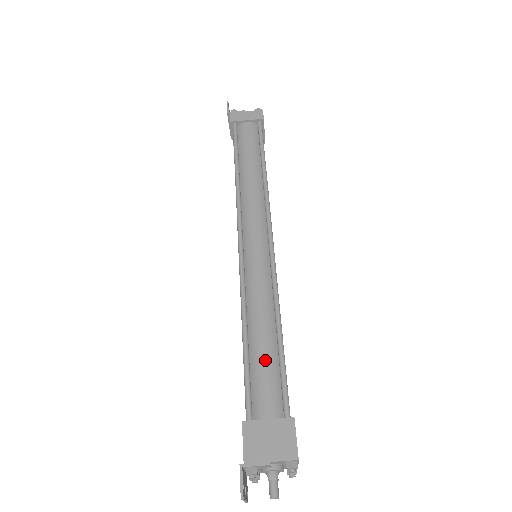
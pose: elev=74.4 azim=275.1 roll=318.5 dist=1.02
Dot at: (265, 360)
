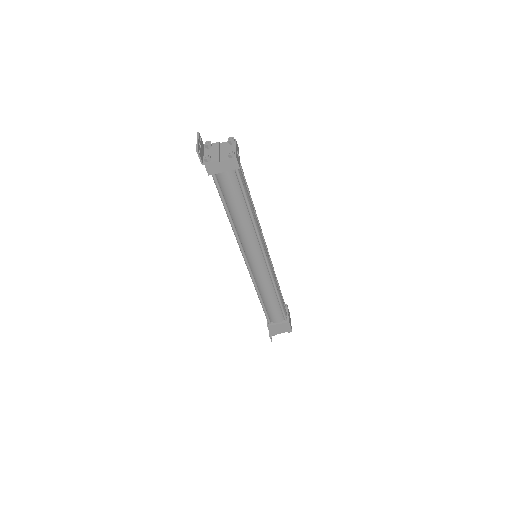
Dot at: (273, 308)
